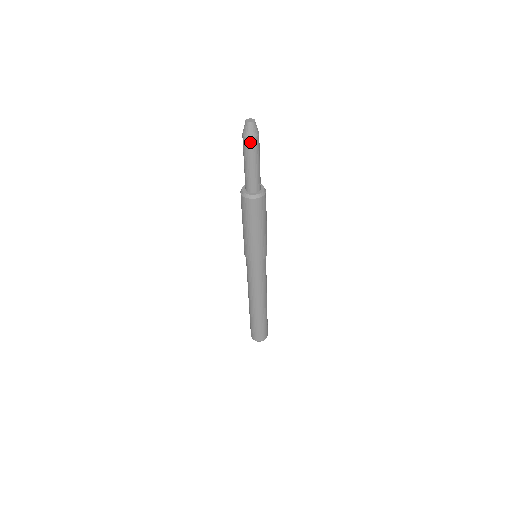
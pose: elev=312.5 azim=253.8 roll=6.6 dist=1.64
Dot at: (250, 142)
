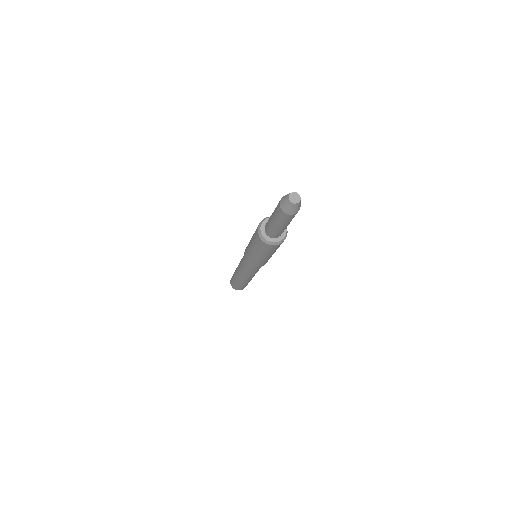
Dot at: (288, 216)
